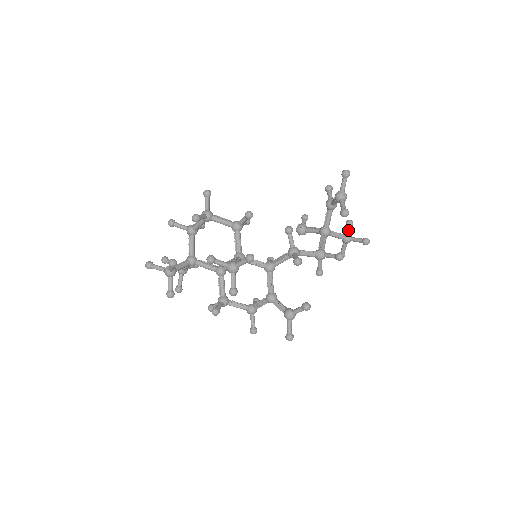
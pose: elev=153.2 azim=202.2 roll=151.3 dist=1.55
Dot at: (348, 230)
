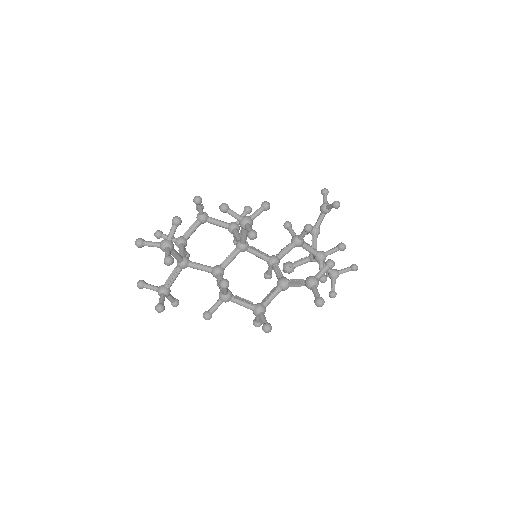
Dot at: occluded
